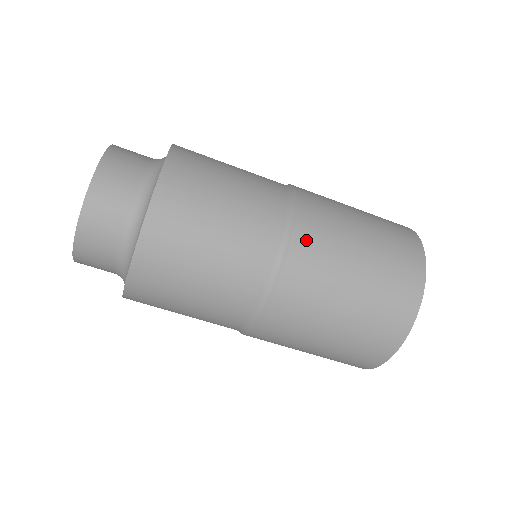
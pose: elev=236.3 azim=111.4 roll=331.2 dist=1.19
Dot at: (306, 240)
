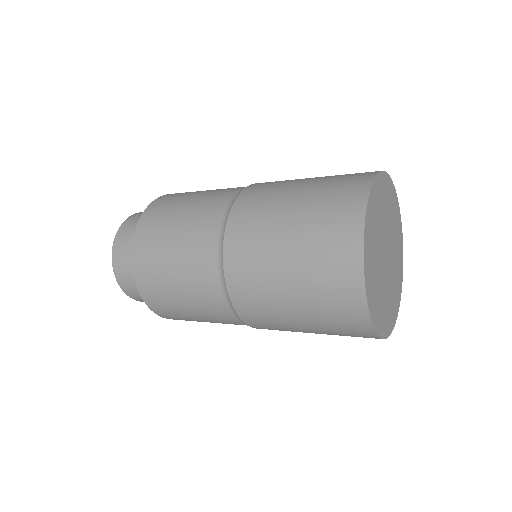
Dot at: (235, 255)
